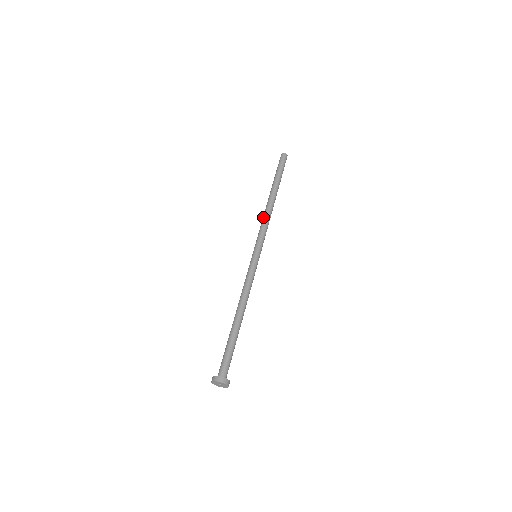
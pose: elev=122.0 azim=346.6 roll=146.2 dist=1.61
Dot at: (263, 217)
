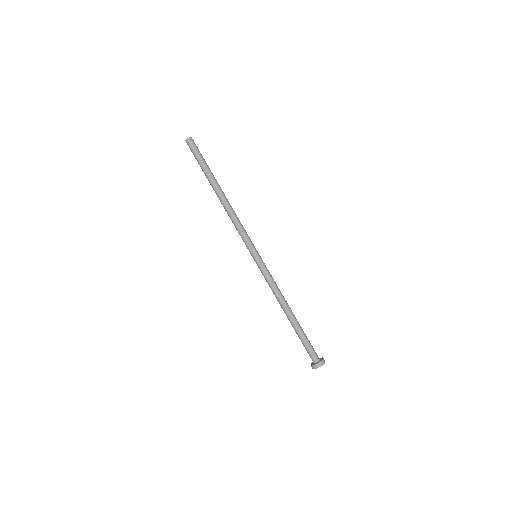
Dot at: (231, 218)
